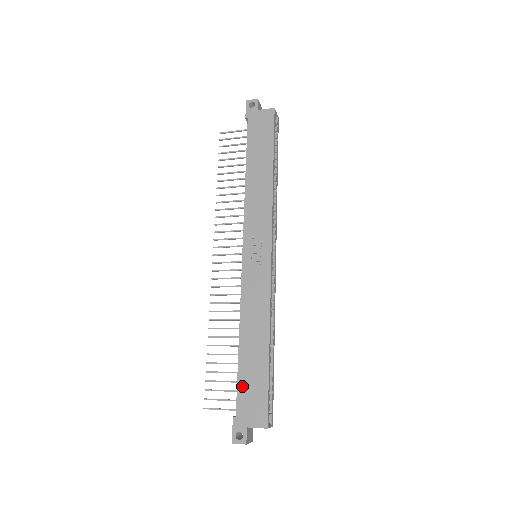
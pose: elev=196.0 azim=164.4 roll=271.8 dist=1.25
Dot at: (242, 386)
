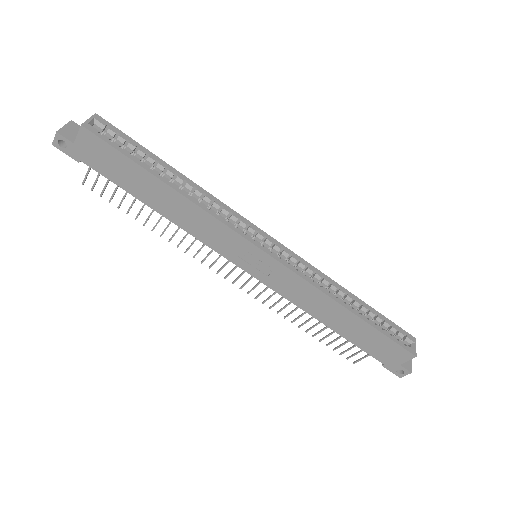
Dot at: (365, 348)
